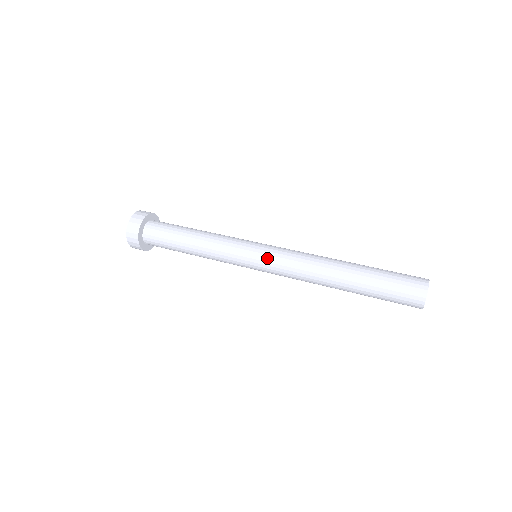
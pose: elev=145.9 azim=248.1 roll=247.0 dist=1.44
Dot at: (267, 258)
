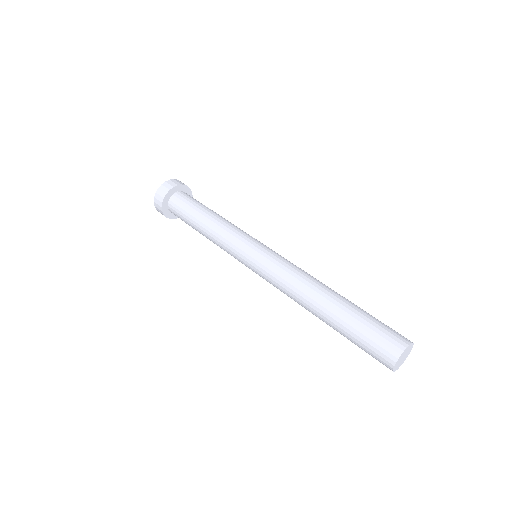
Dot at: (260, 263)
